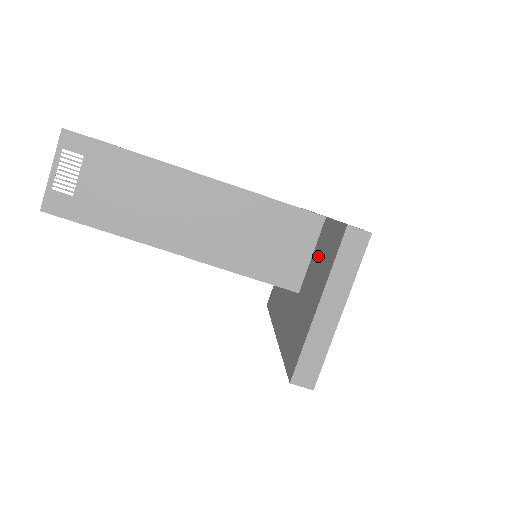
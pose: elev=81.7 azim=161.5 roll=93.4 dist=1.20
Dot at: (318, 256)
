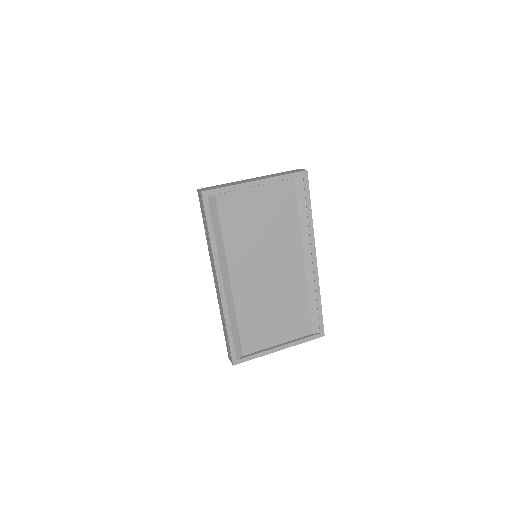
Dot at: occluded
